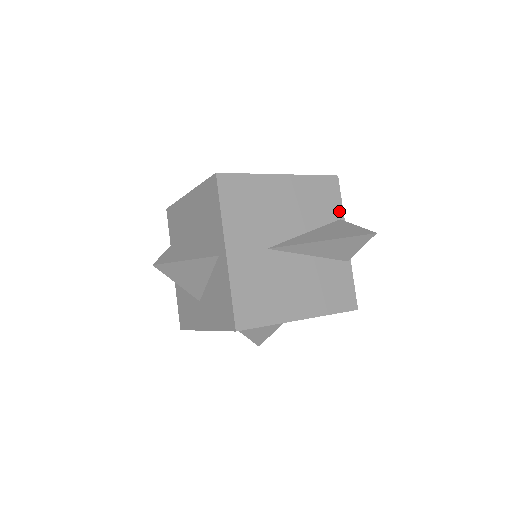
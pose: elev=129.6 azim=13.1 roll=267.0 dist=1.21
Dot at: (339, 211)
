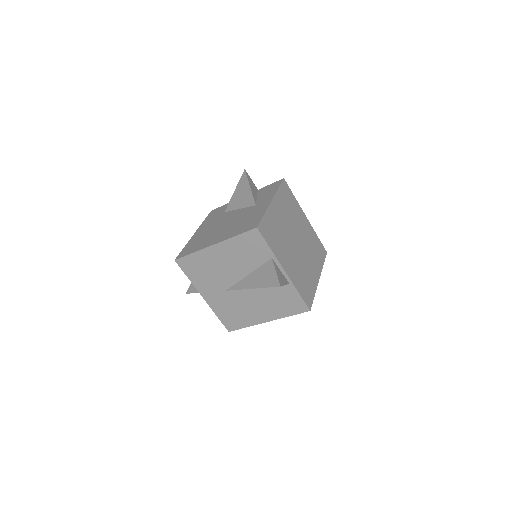
Dot at: (269, 253)
